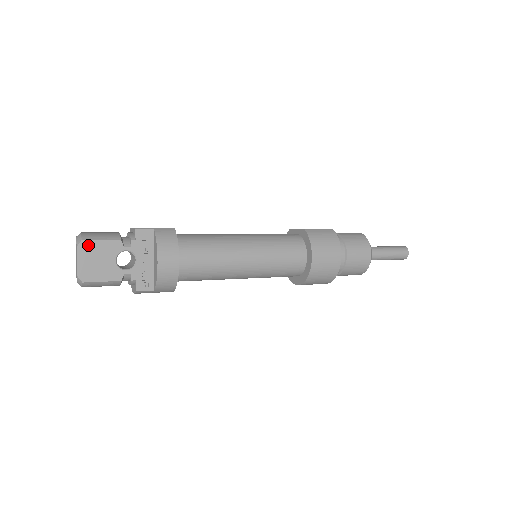
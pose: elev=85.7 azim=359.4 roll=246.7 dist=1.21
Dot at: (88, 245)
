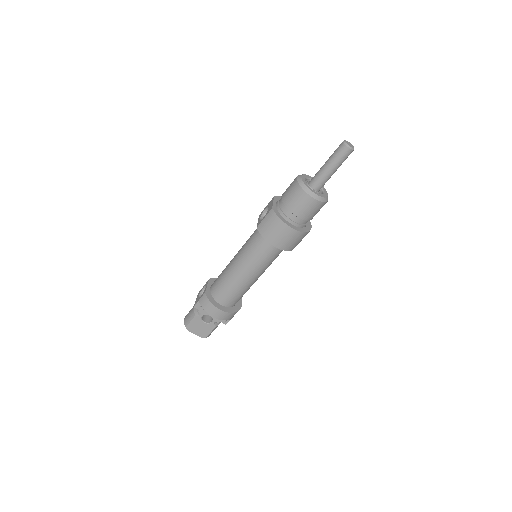
Dot at: (189, 327)
